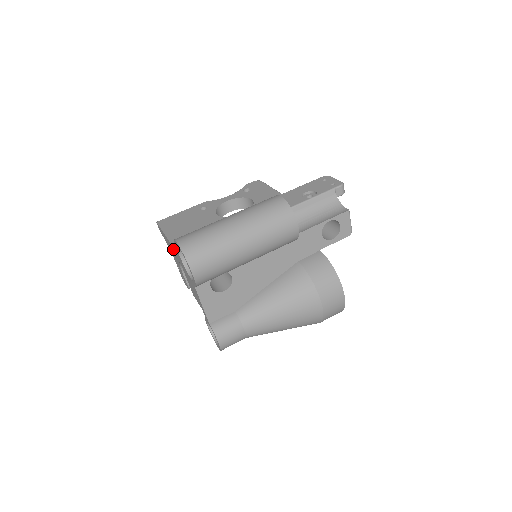
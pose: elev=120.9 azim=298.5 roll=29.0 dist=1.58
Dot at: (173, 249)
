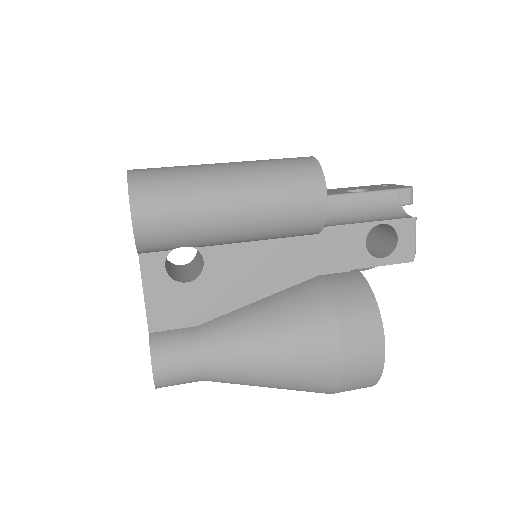
Dot at: occluded
